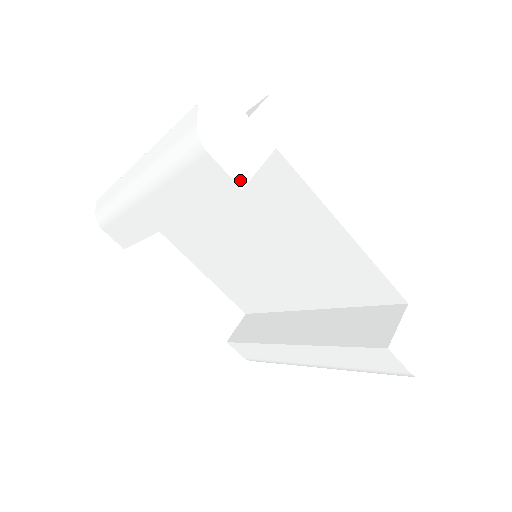
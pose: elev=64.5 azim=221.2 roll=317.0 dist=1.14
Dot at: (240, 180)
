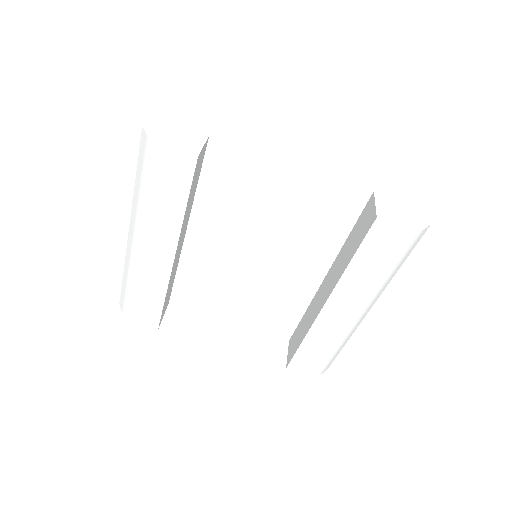
Dot at: (193, 153)
